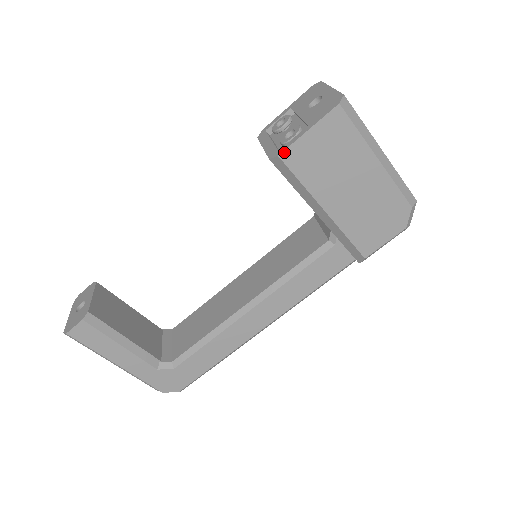
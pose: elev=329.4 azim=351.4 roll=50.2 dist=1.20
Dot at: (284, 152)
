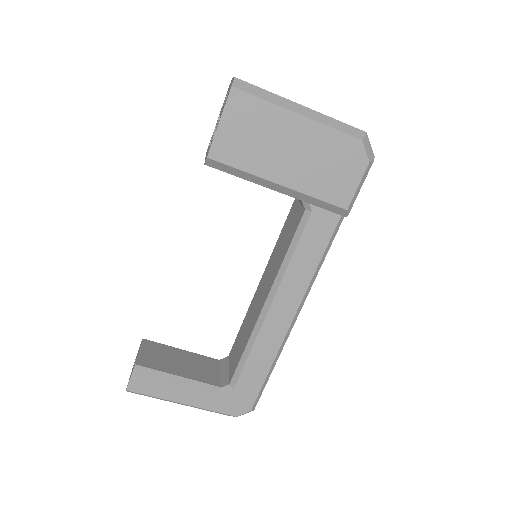
Dot at: (210, 152)
